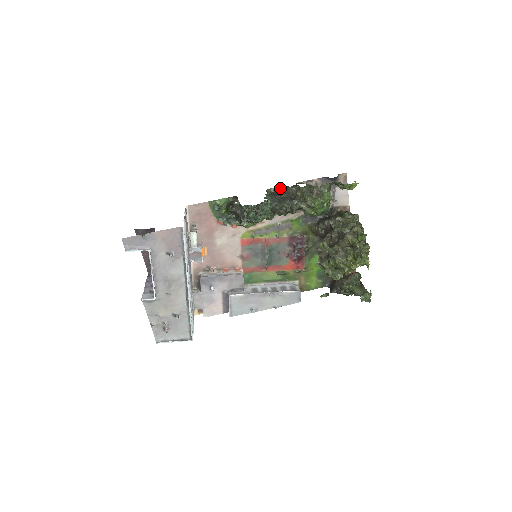
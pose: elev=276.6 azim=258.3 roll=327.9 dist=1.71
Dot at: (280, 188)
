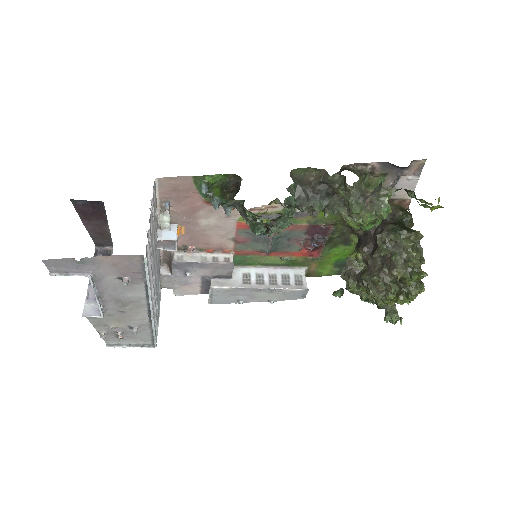
Dot at: (313, 169)
